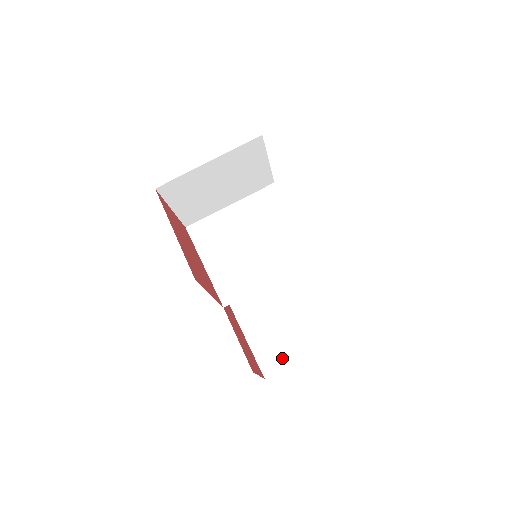
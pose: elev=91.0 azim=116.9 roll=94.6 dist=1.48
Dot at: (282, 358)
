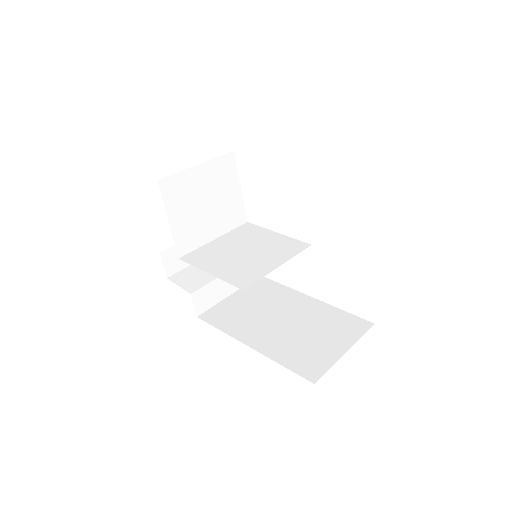
Dot at: (322, 361)
